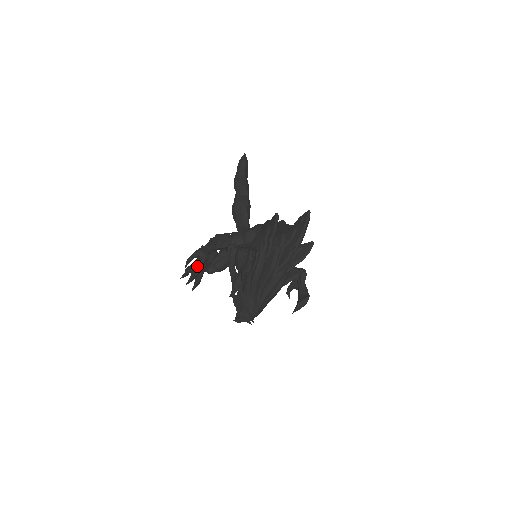
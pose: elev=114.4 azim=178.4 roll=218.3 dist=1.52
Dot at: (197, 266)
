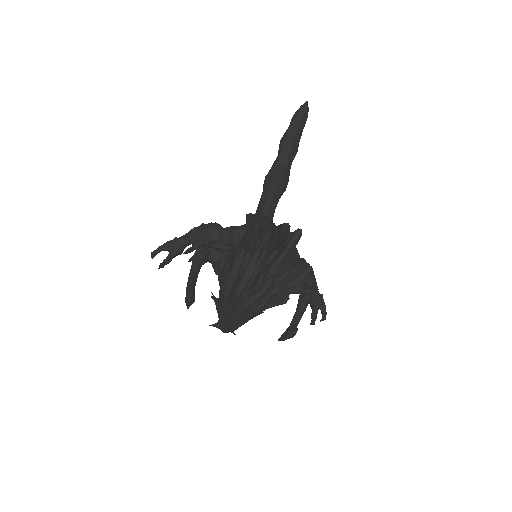
Dot at: occluded
